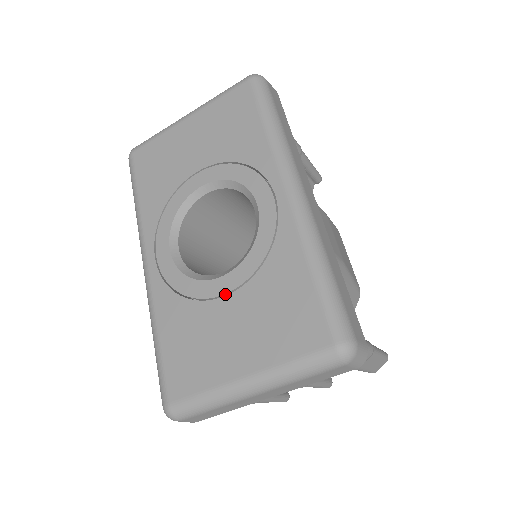
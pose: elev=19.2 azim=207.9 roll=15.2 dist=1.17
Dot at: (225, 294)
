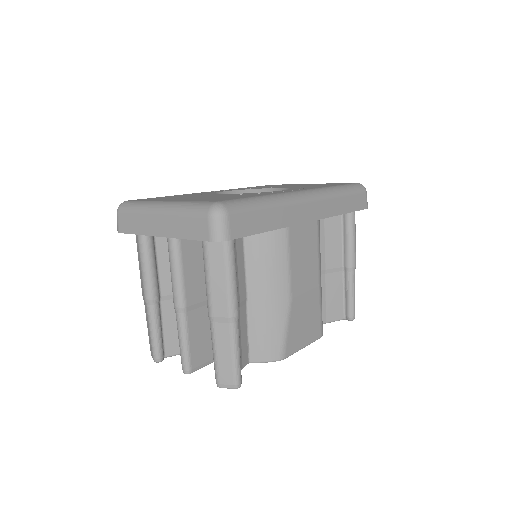
Dot at: occluded
